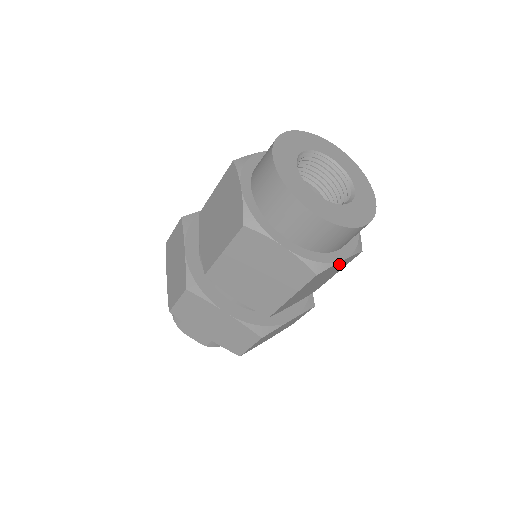
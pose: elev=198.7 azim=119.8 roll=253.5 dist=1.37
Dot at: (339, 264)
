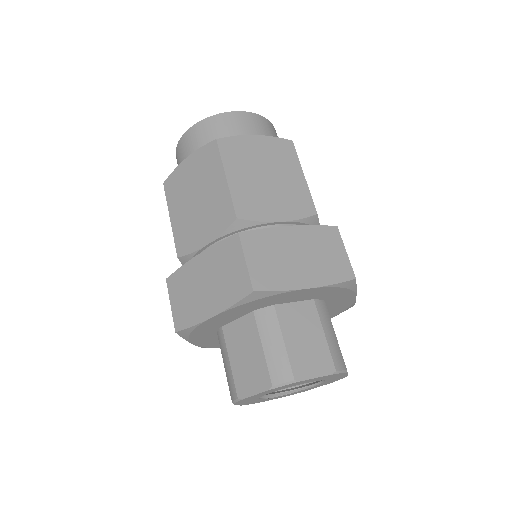
Dot at: (259, 144)
